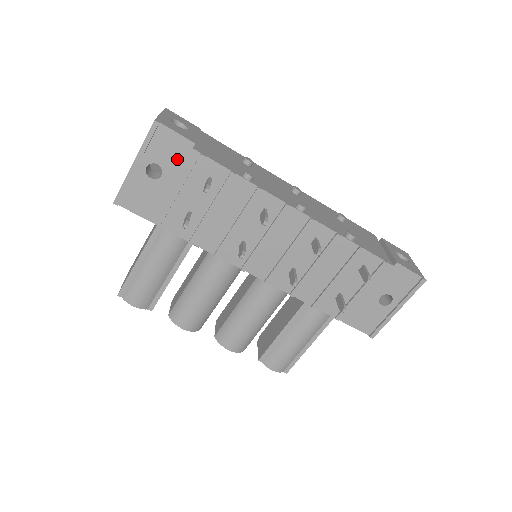
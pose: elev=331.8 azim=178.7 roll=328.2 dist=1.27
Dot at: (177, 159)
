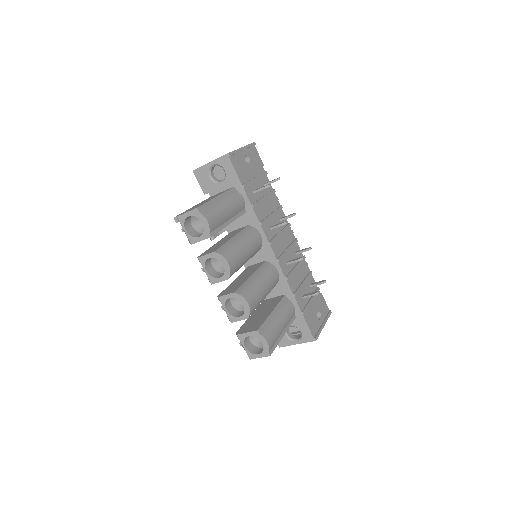
Dot at: (257, 164)
